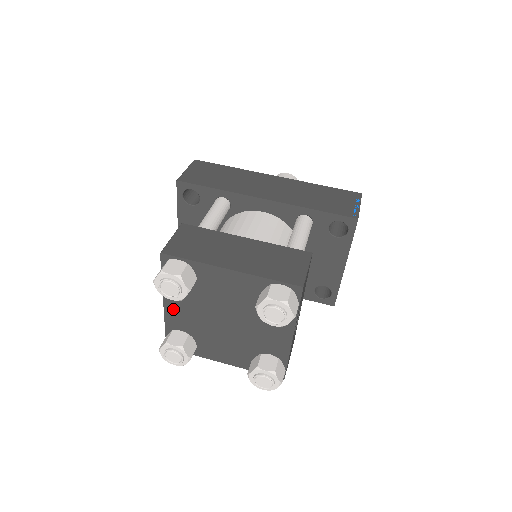
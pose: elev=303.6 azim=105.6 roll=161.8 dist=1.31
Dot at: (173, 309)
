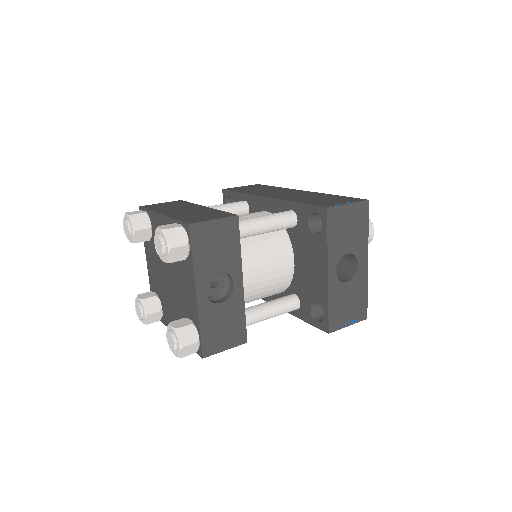
Dot at: (150, 267)
